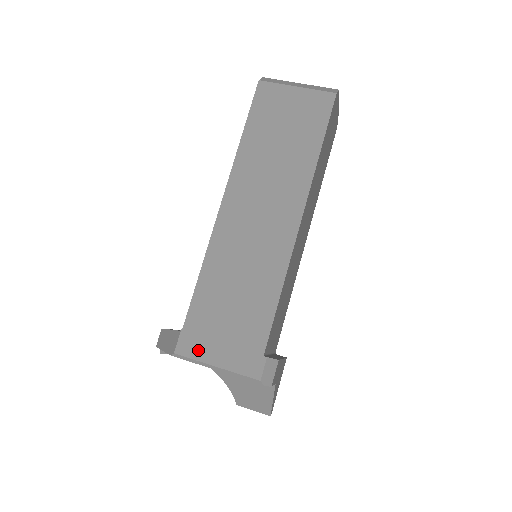
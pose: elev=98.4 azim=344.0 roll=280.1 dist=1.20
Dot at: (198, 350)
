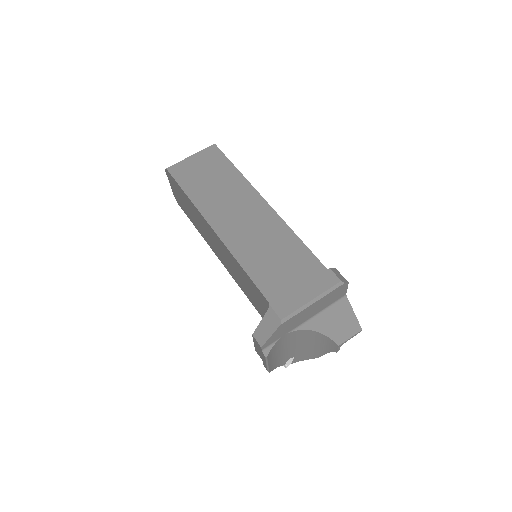
Dot at: (292, 304)
